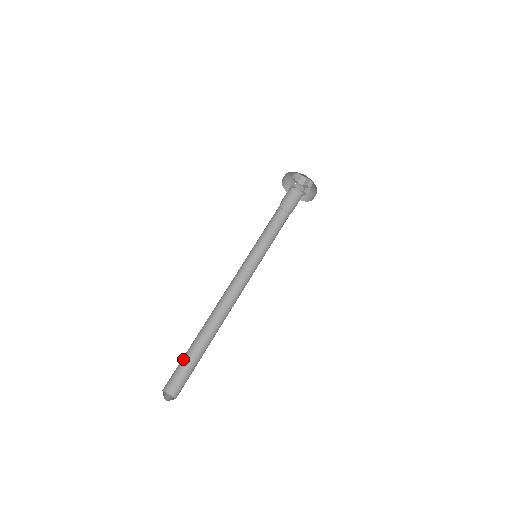
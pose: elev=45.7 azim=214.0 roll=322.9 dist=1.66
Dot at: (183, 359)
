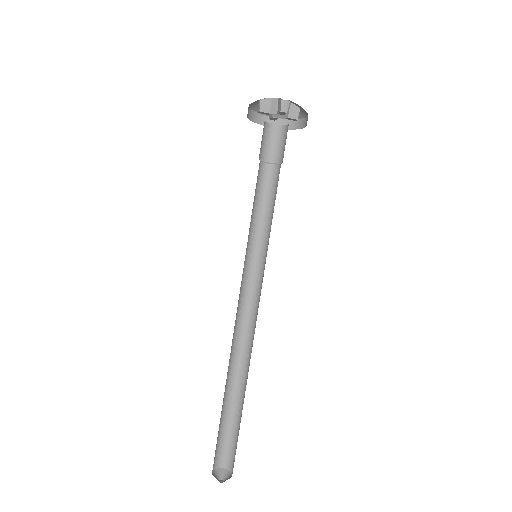
Dot at: (223, 424)
